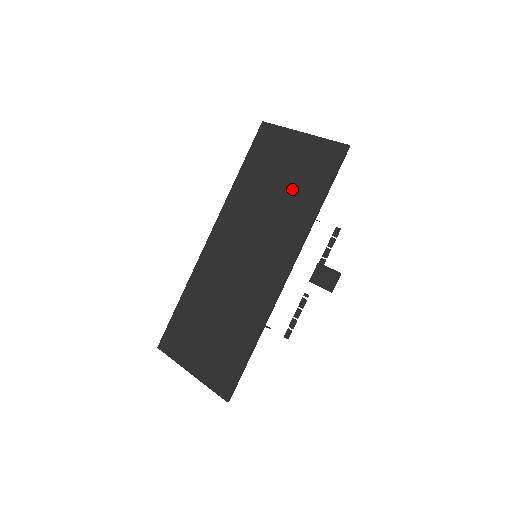
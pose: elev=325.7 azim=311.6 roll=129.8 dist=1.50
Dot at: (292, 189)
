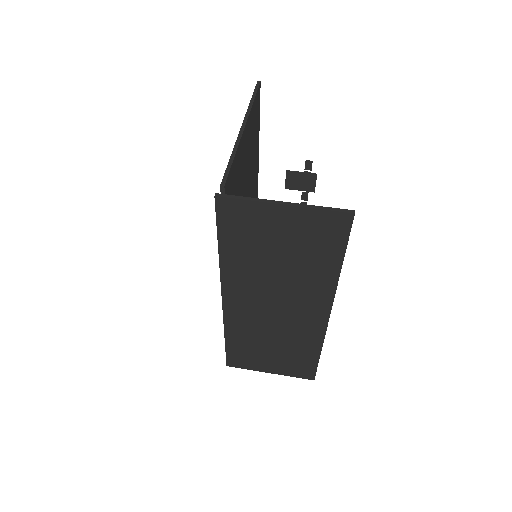
Dot at: (300, 258)
